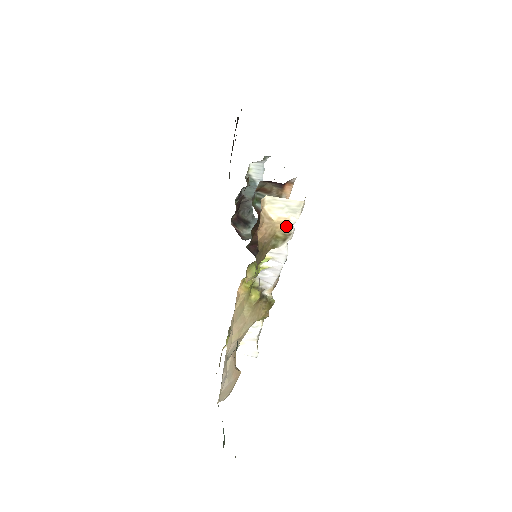
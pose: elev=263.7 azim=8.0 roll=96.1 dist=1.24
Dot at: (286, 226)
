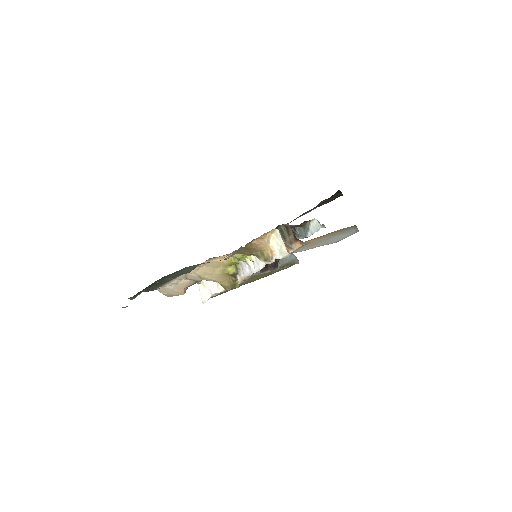
Dot at: (272, 255)
